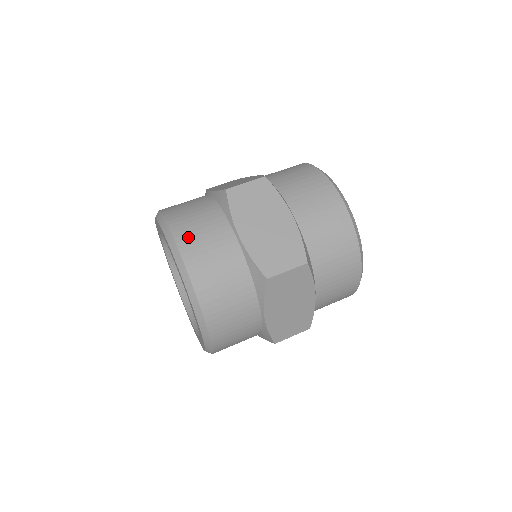
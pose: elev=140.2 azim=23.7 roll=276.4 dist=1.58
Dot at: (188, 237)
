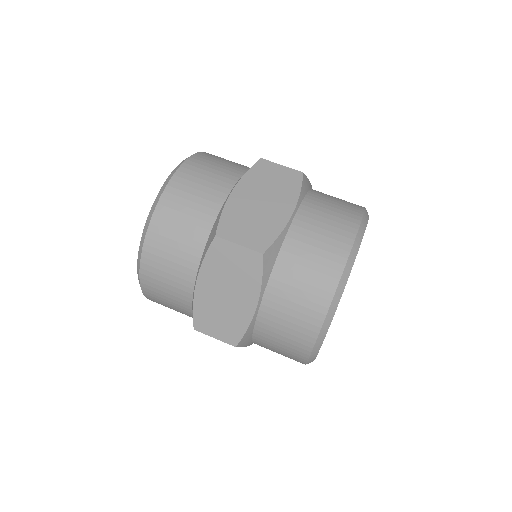
Dot at: (157, 246)
